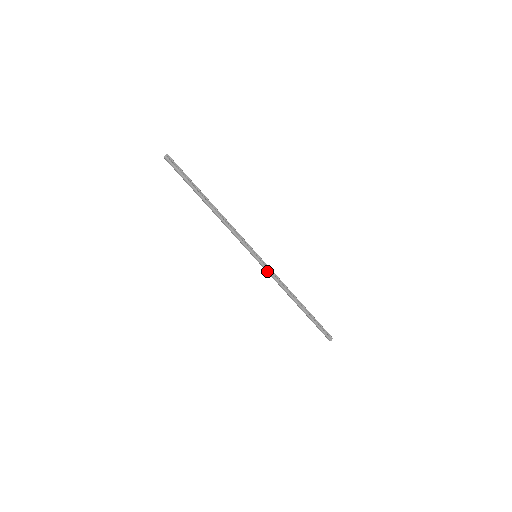
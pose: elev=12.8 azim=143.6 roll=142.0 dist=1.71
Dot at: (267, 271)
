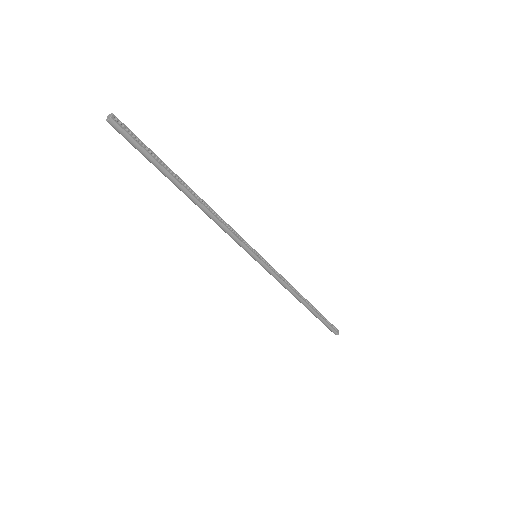
Dot at: (271, 273)
